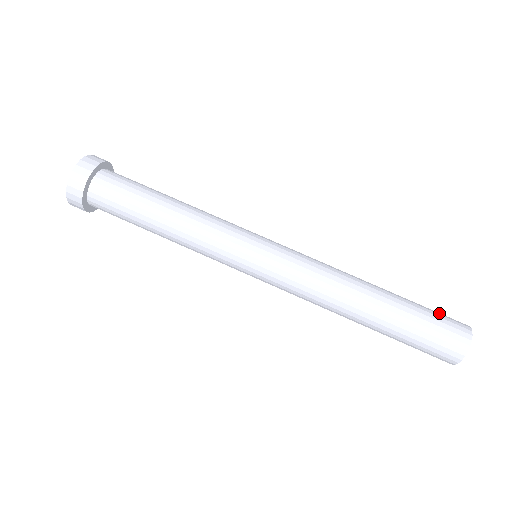
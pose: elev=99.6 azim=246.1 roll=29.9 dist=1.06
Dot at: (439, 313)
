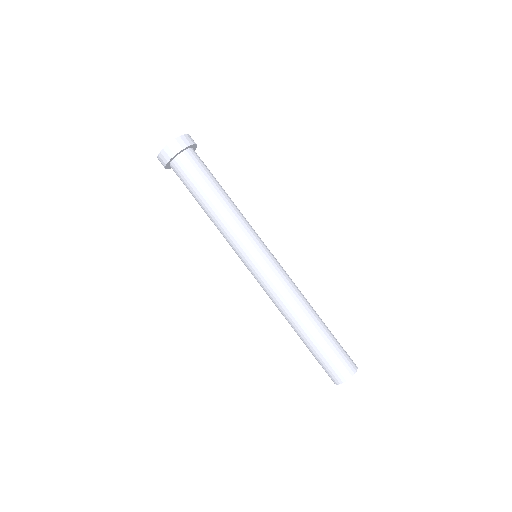
Dot at: occluded
